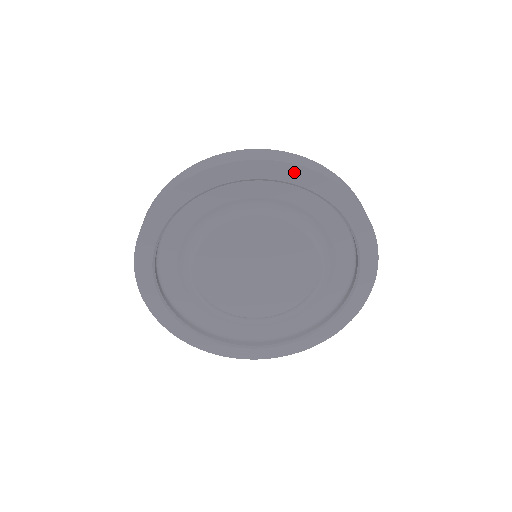
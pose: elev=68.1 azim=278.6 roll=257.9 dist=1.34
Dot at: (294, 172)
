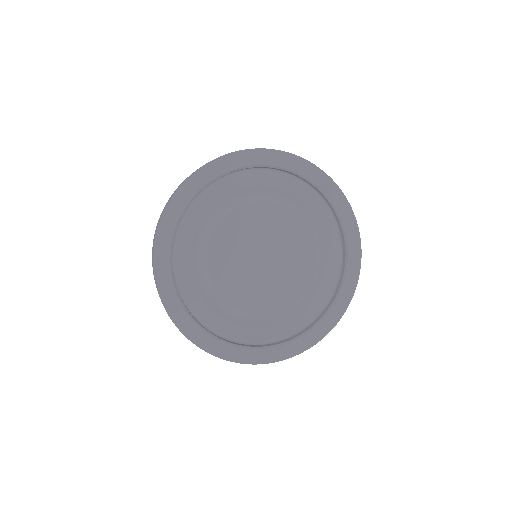
Dot at: (332, 188)
